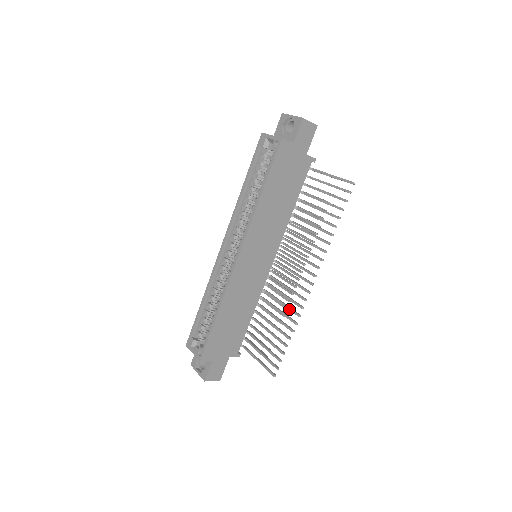
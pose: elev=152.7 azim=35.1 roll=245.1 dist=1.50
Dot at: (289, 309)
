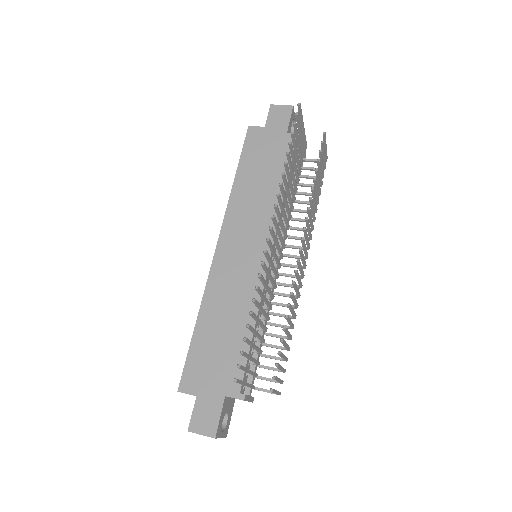
Dot at: (262, 282)
